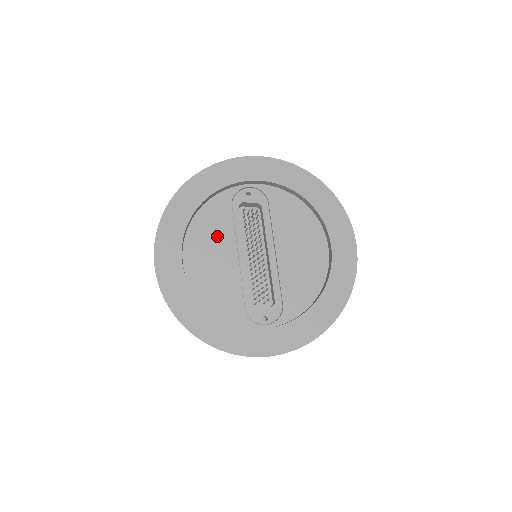
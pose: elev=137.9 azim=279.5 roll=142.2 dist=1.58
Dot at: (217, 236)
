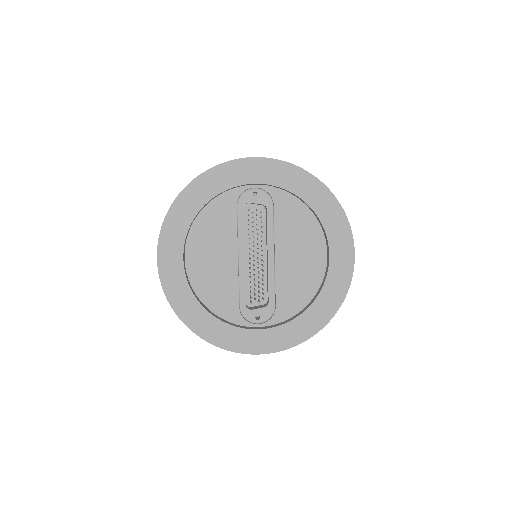
Dot at: (219, 235)
